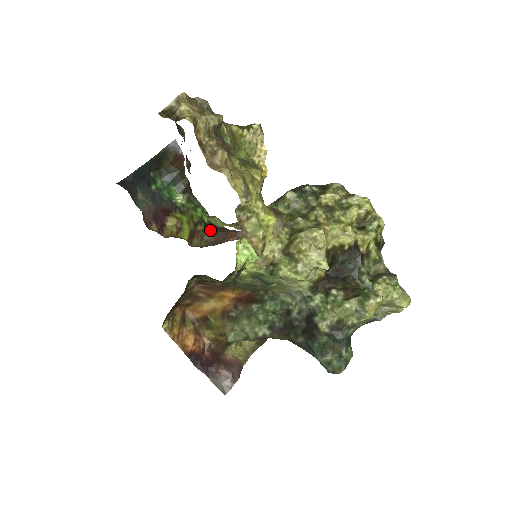
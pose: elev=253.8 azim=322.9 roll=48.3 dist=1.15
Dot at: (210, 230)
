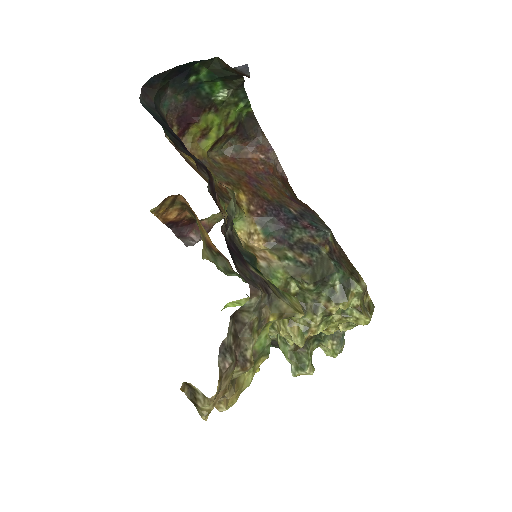
Dot at: (242, 132)
